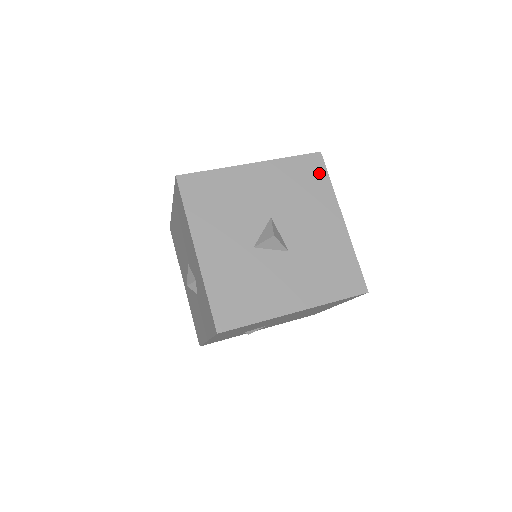
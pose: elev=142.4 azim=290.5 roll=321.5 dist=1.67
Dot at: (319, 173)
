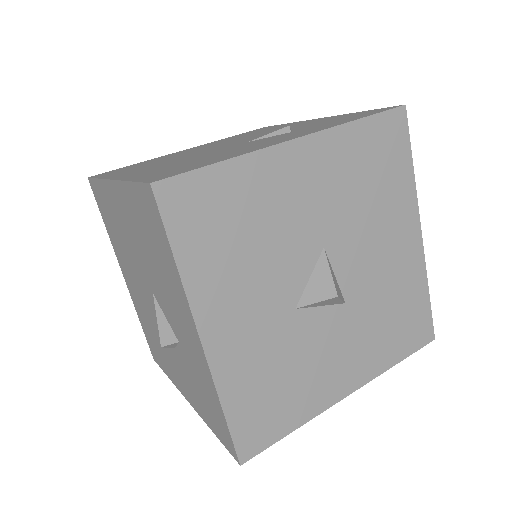
Dot at: (399, 150)
